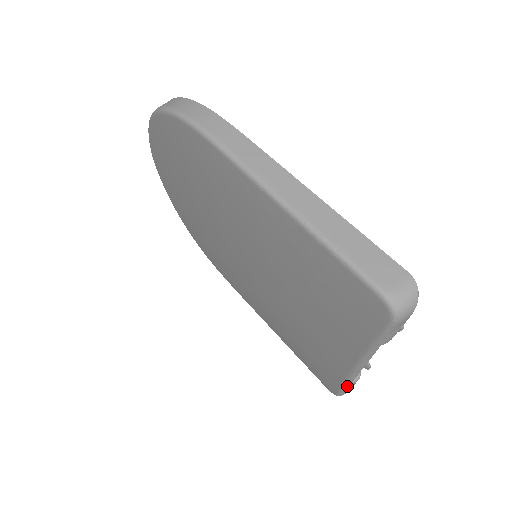
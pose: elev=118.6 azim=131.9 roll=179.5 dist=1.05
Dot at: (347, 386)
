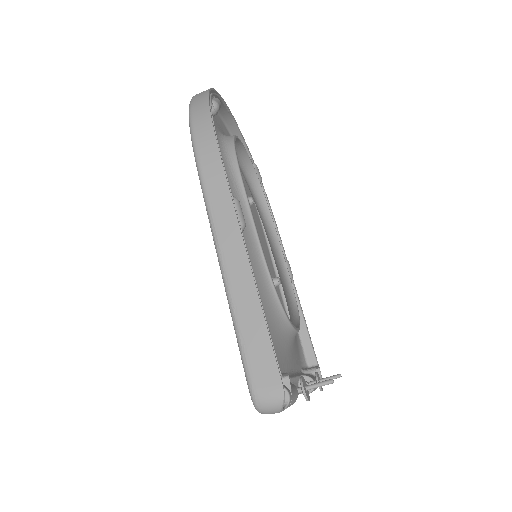
Dot at: occluded
